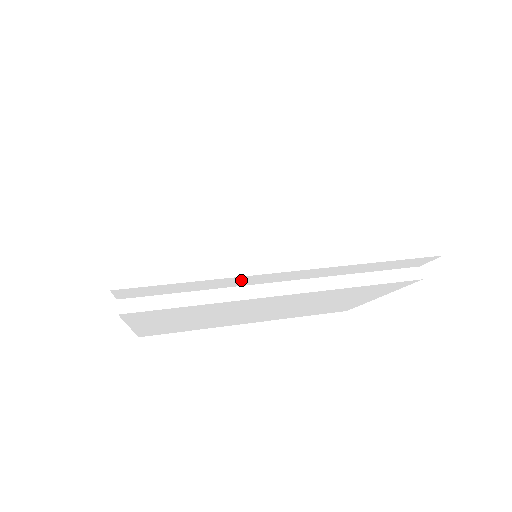
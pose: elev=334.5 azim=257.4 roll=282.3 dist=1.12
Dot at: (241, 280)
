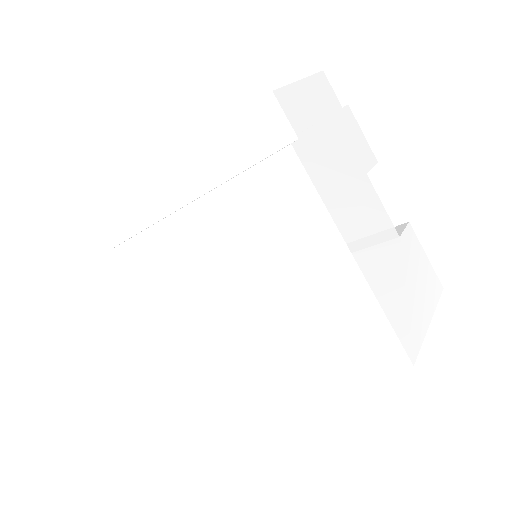
Dot at: (151, 197)
